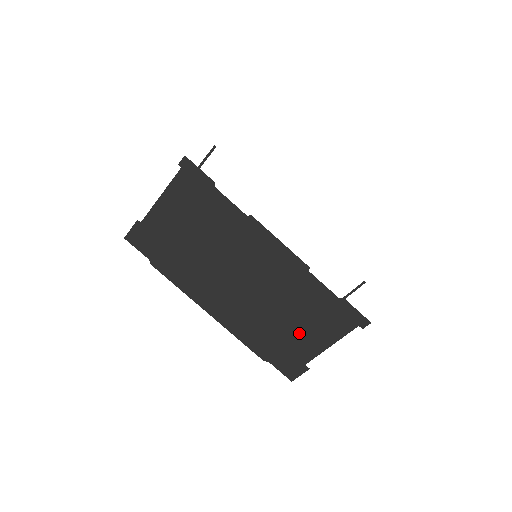
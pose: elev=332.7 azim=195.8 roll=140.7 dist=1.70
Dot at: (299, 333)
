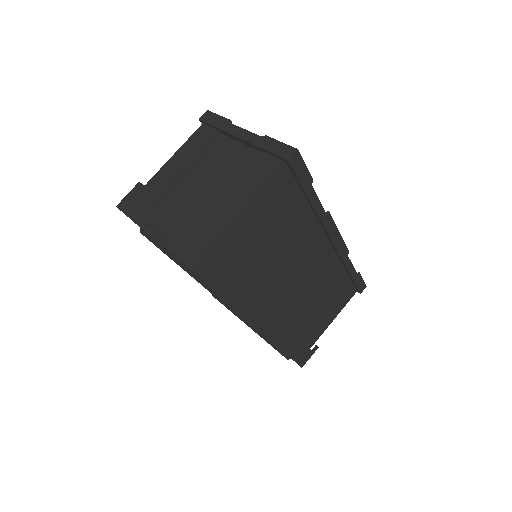
Dot at: (318, 318)
